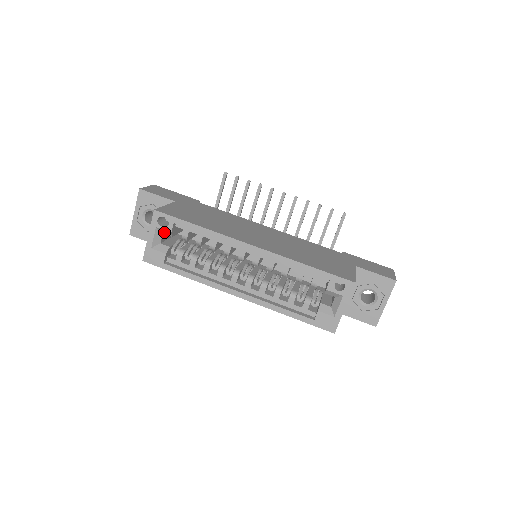
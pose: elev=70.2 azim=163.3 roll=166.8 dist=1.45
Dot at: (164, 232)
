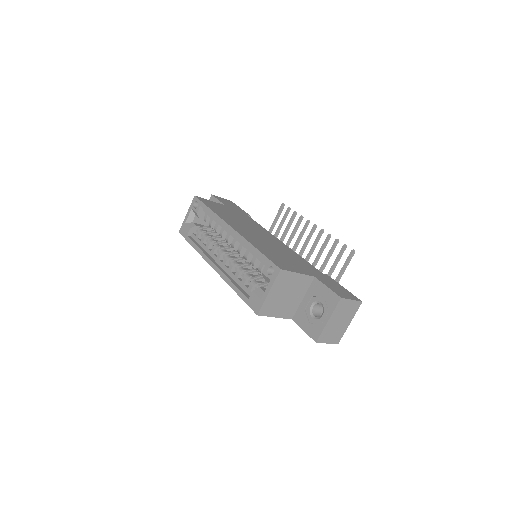
Dot at: (195, 213)
